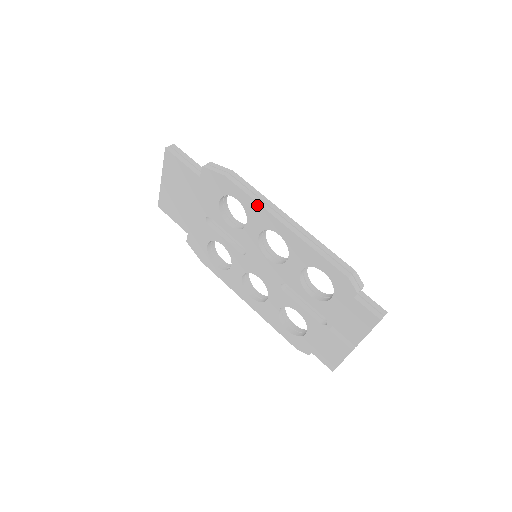
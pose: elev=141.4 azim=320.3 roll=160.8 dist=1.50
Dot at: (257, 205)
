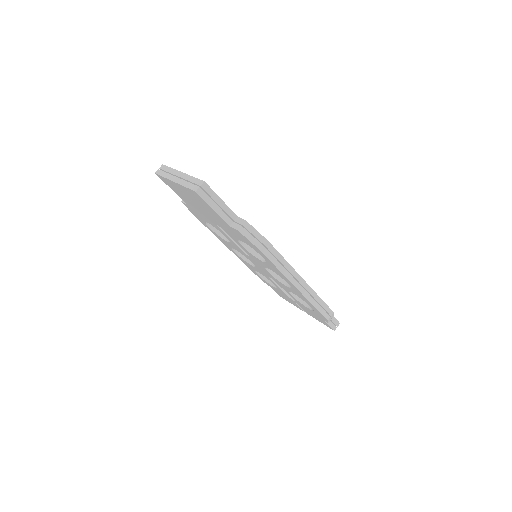
Dot at: (281, 273)
